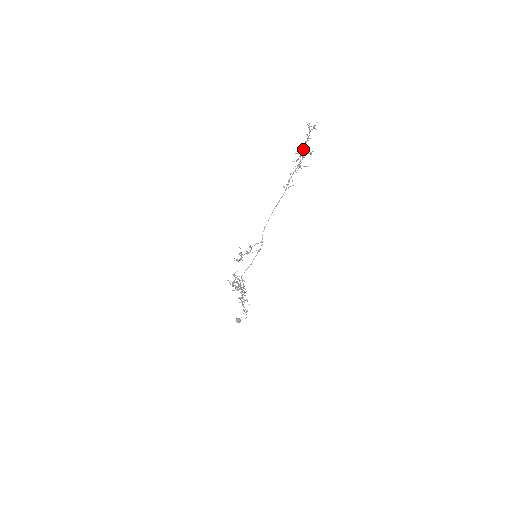
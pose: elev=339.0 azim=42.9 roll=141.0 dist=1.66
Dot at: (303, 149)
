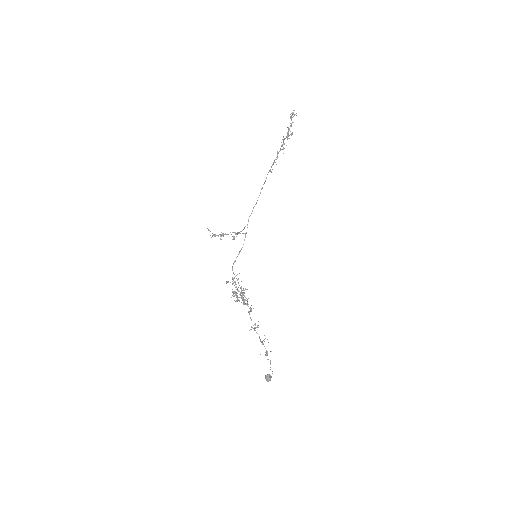
Dot at: (287, 135)
